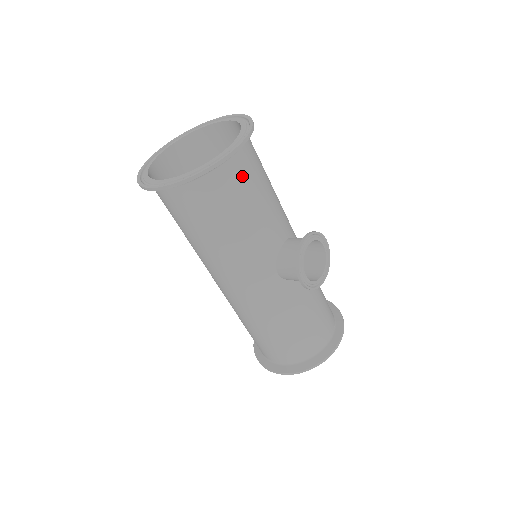
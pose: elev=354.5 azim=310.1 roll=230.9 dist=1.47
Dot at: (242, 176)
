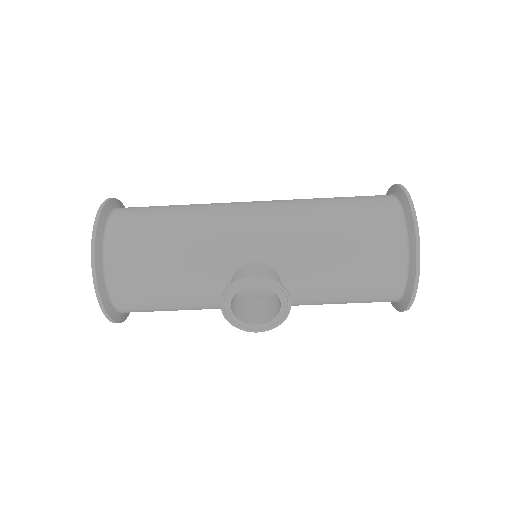
Dot at: (134, 297)
